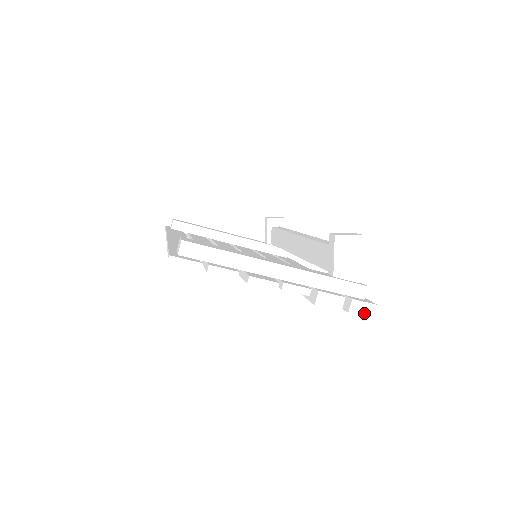
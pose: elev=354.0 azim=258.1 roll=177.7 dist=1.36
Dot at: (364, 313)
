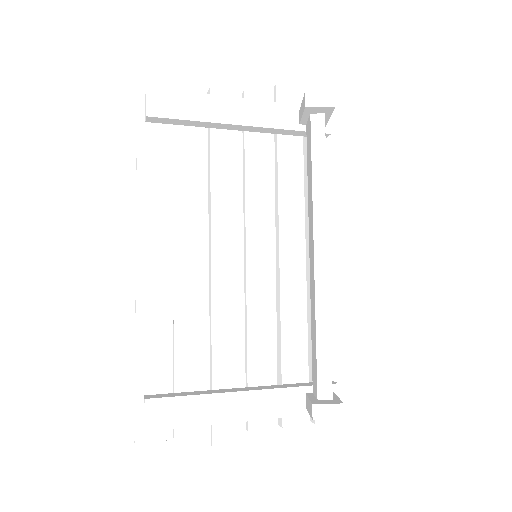
Dot at: occluded
